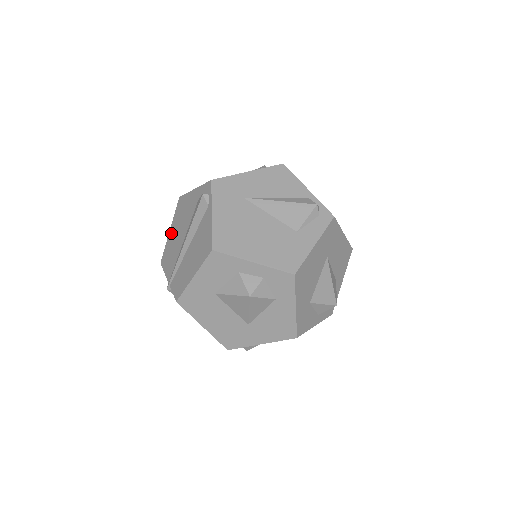
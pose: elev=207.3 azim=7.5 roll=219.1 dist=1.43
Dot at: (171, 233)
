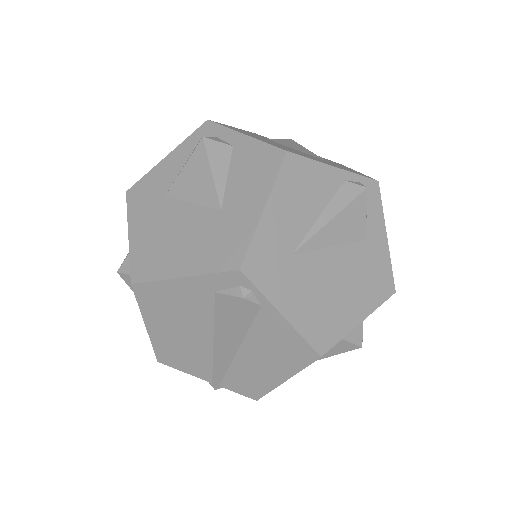
Dot at: (156, 331)
